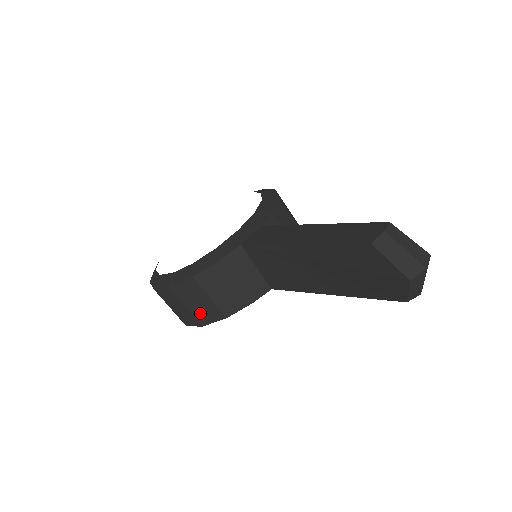
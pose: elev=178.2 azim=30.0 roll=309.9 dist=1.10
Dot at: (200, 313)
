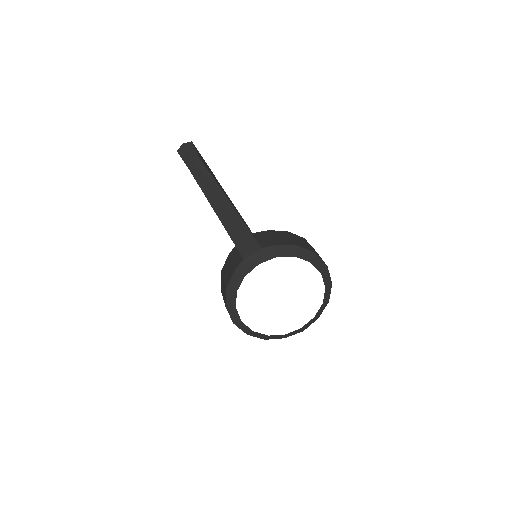
Dot at: (224, 296)
